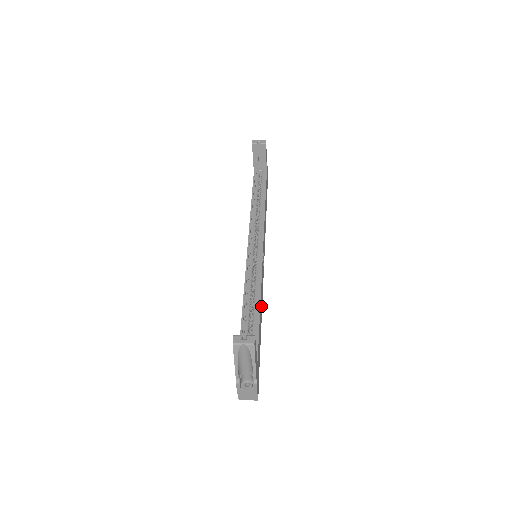
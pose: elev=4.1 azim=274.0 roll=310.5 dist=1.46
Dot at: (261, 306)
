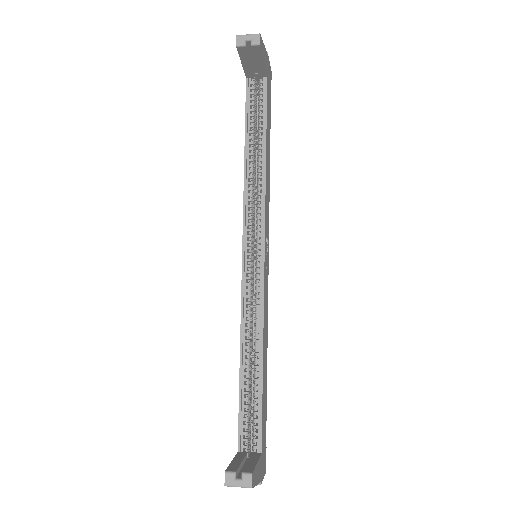
Dot at: (265, 346)
